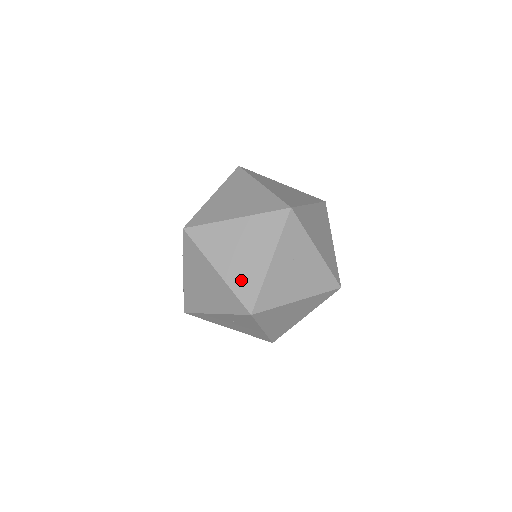
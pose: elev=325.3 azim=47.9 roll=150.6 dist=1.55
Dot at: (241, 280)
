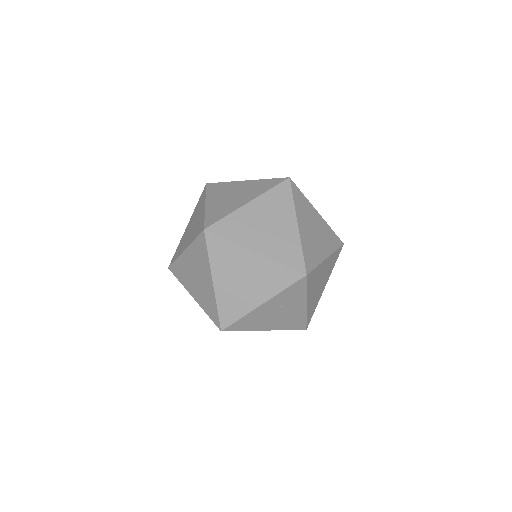
Dot at: (229, 302)
